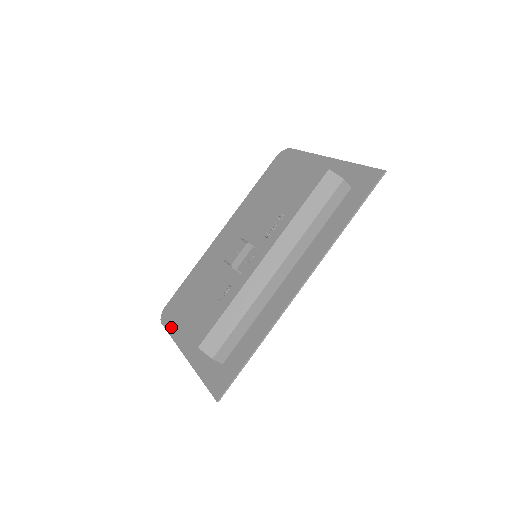
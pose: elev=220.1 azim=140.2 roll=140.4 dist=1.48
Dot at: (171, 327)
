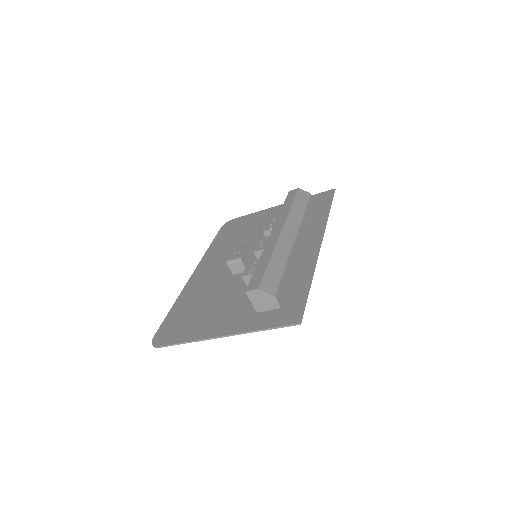
Dot at: (179, 338)
